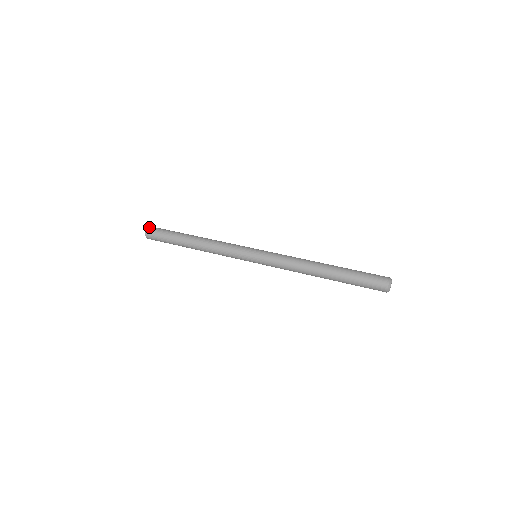
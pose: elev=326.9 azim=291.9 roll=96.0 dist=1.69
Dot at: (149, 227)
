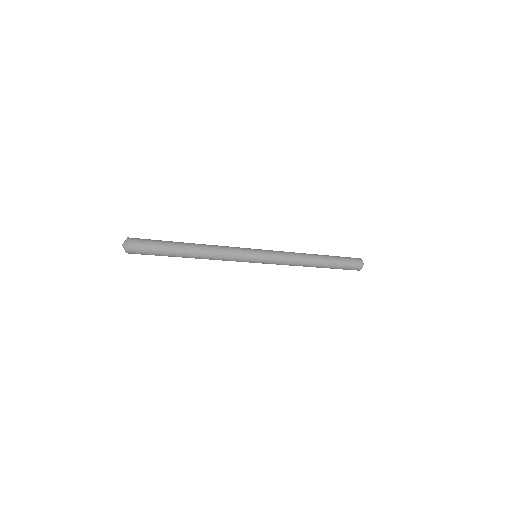
Dot at: occluded
